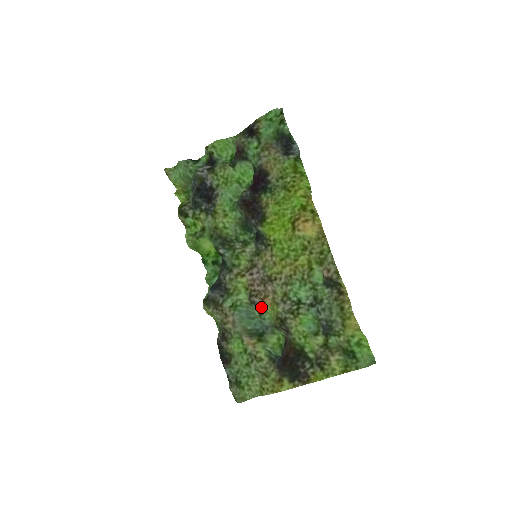
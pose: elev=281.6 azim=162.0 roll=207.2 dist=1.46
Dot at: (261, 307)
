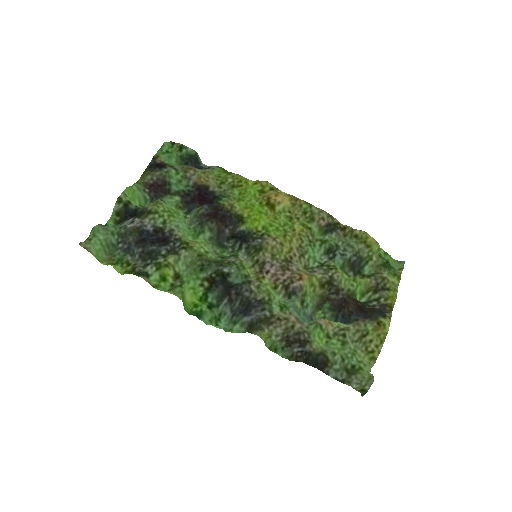
Dot at: (302, 290)
